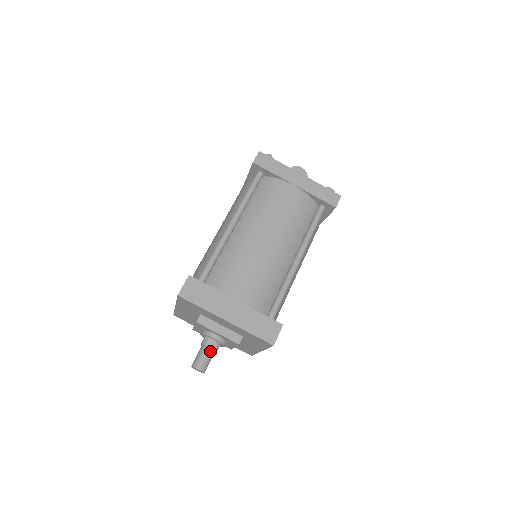
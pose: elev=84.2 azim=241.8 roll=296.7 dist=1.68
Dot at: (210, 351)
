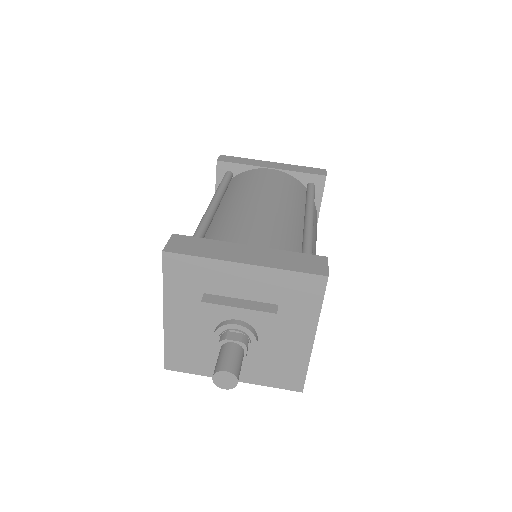
Dot at: (236, 346)
